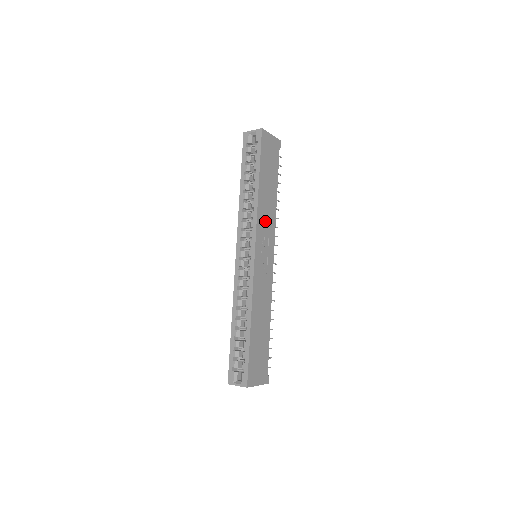
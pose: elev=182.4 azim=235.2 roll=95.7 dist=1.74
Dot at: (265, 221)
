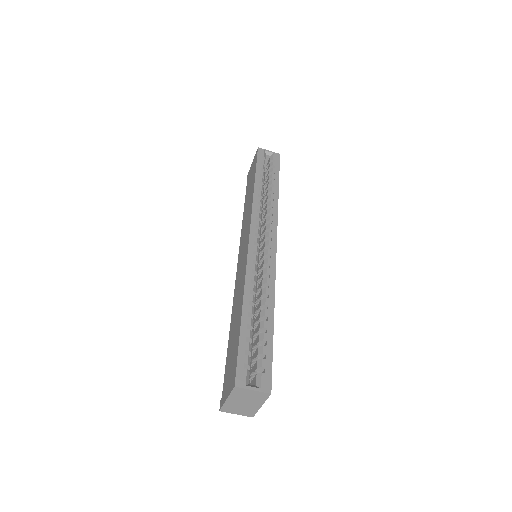
Dot at: occluded
